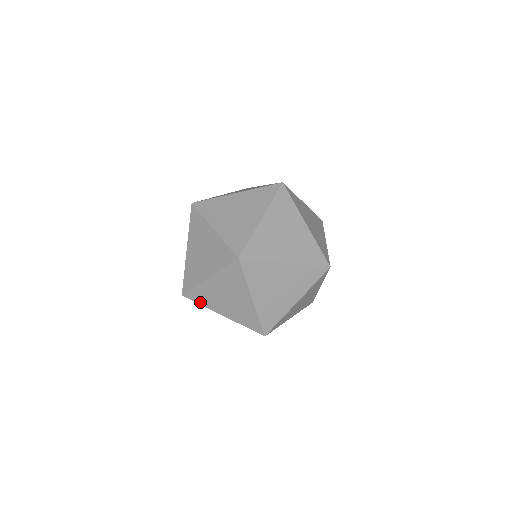
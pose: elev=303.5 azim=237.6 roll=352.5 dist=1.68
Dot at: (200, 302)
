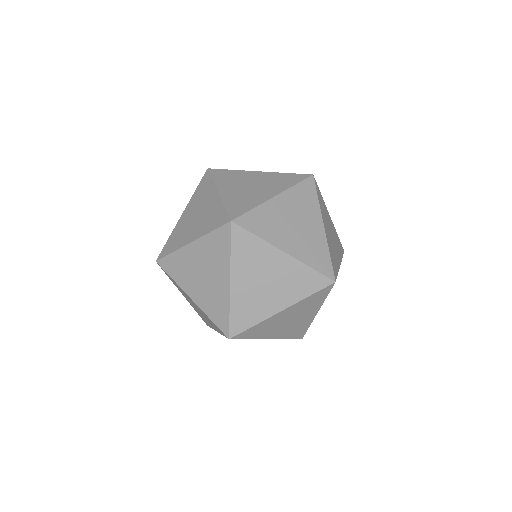
Dot at: (250, 337)
